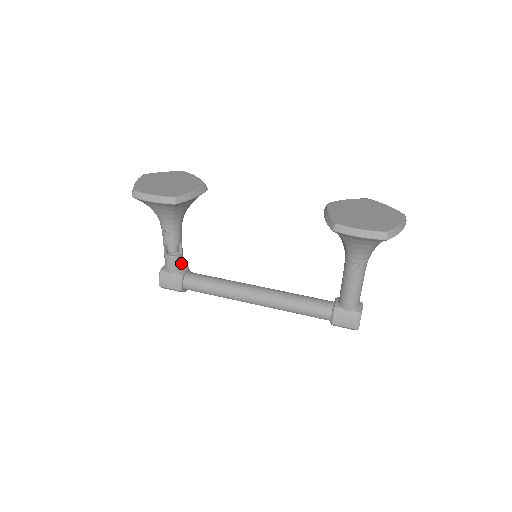
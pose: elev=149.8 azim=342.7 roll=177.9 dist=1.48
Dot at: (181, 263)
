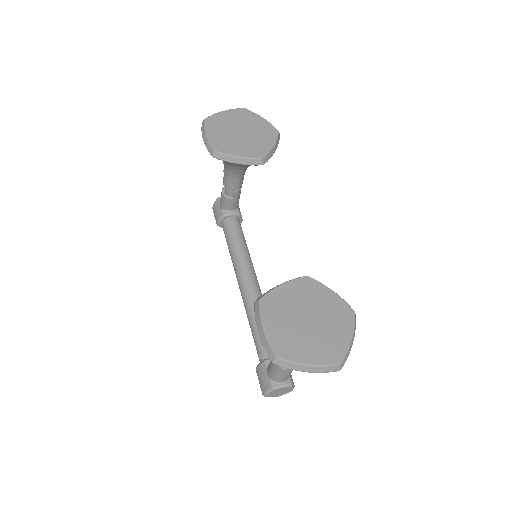
Dot at: (230, 205)
